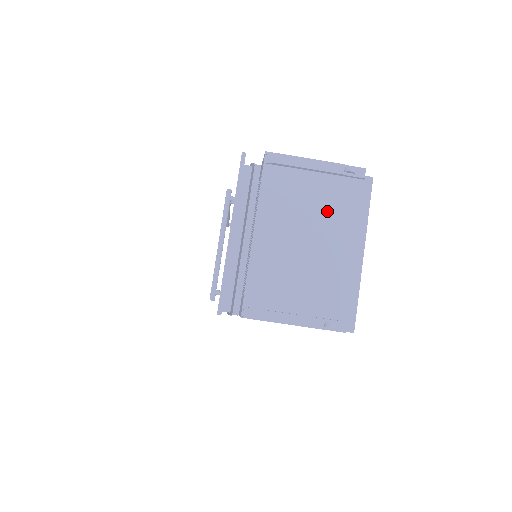
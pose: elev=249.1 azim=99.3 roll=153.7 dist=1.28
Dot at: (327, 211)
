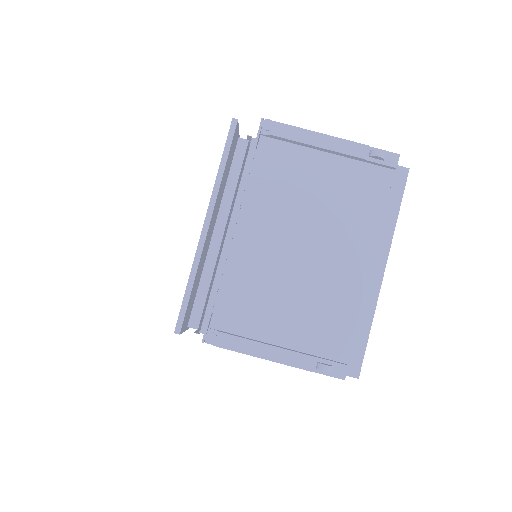
Dot at: (339, 208)
